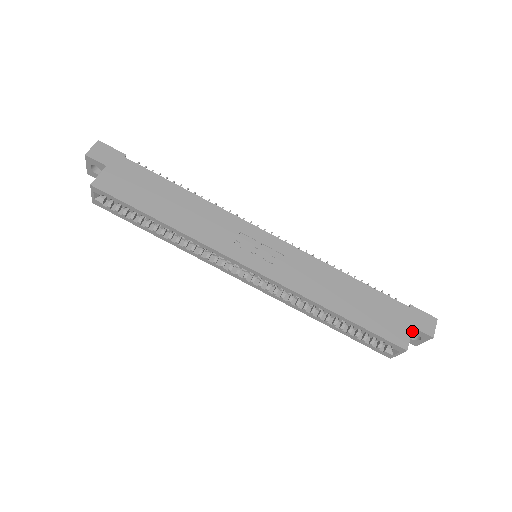
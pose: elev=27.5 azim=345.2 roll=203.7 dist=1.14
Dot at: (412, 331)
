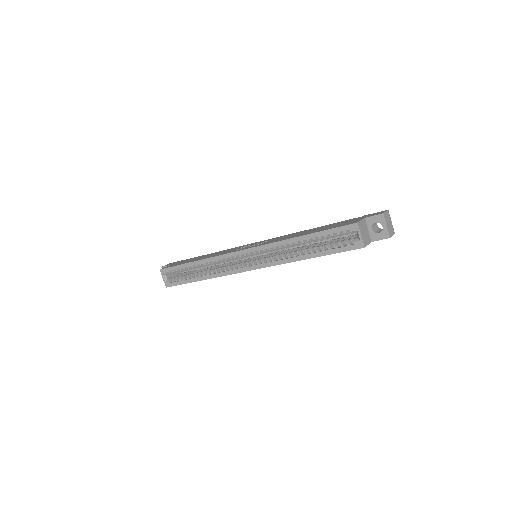
Dot at: (369, 223)
